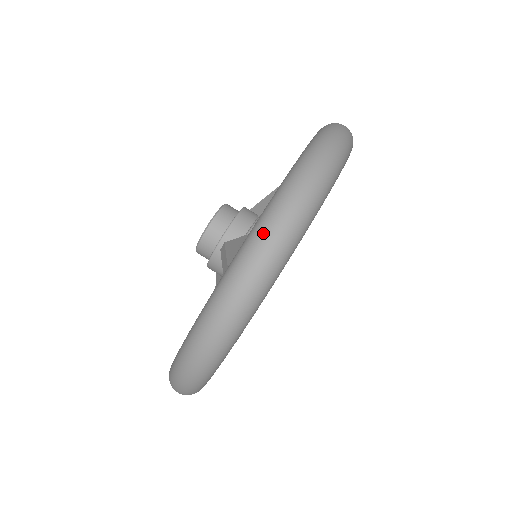
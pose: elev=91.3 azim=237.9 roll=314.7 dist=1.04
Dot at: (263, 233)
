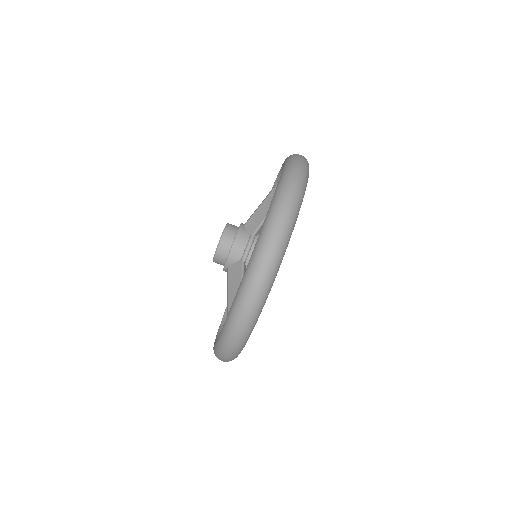
Dot at: (235, 320)
